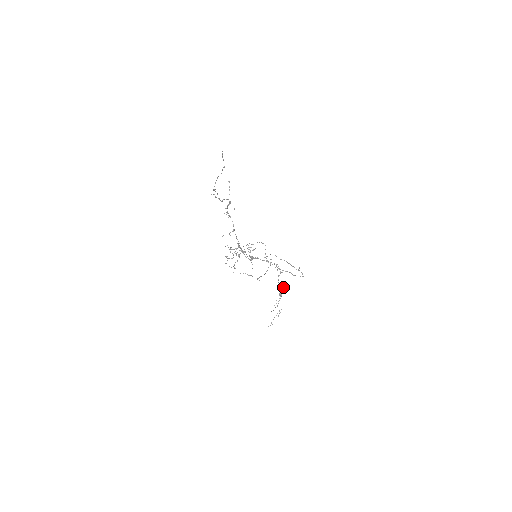
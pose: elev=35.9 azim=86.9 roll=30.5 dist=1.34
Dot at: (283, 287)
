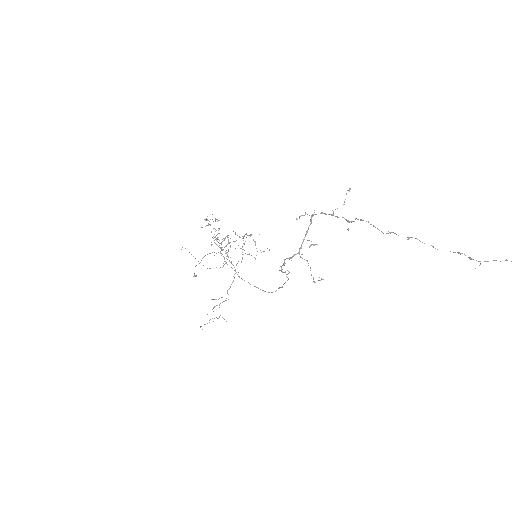
Dot at: (194, 273)
